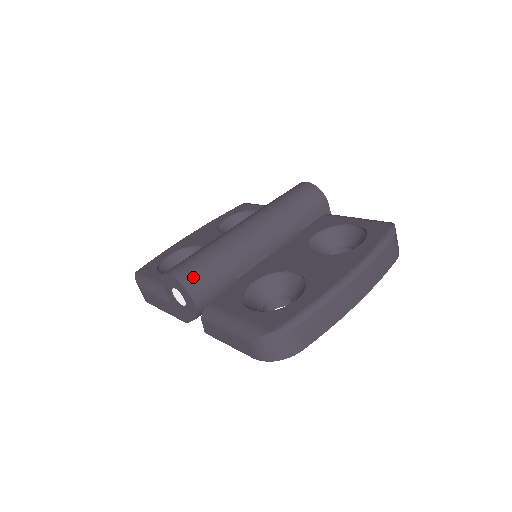
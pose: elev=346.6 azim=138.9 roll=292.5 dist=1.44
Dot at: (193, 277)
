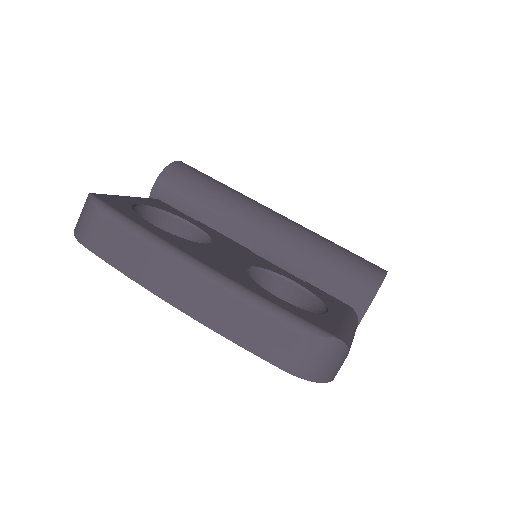
Dot at: (180, 173)
